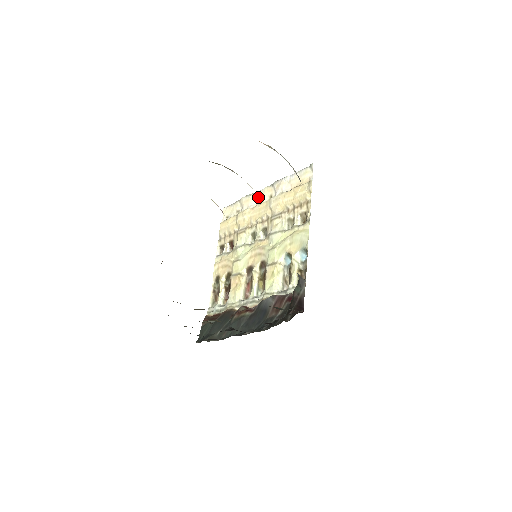
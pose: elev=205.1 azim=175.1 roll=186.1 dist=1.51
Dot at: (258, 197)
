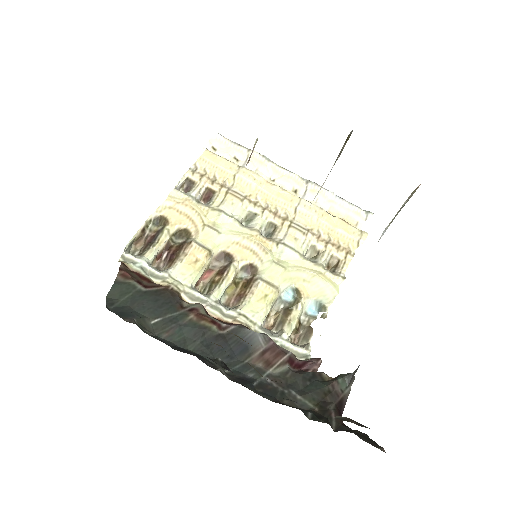
Dot at: (278, 174)
